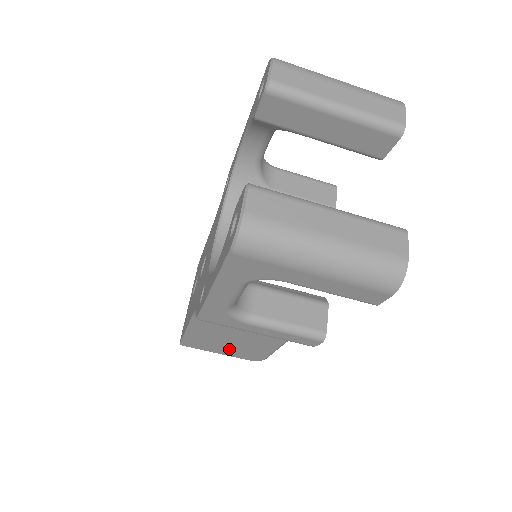
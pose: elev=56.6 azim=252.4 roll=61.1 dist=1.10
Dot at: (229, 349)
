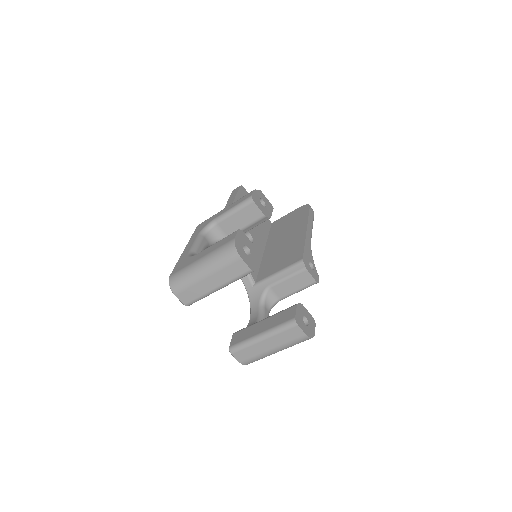
Dot at: occluded
